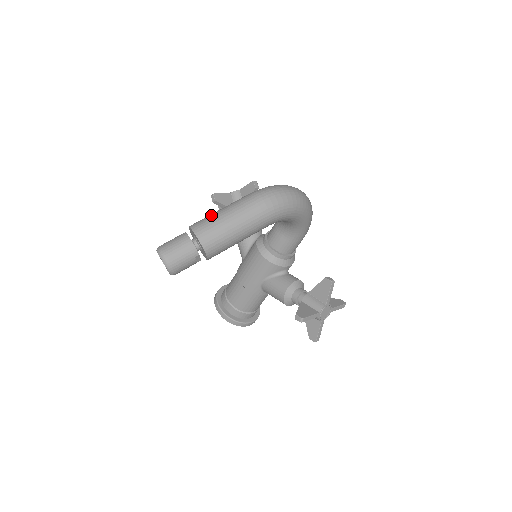
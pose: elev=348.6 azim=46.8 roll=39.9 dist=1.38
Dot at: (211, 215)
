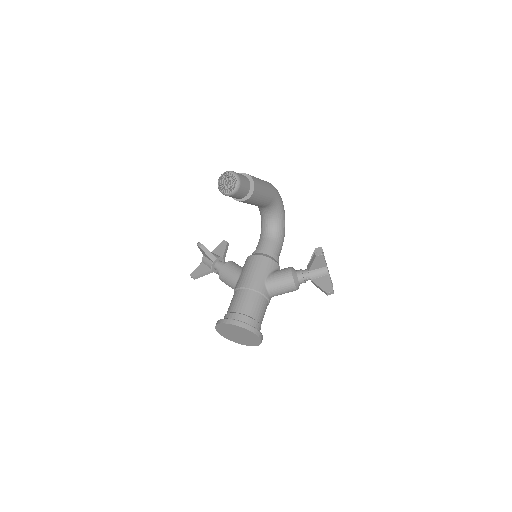
Dot at: occluded
